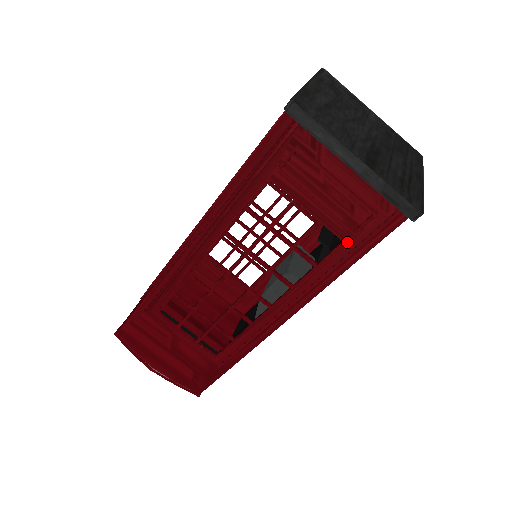
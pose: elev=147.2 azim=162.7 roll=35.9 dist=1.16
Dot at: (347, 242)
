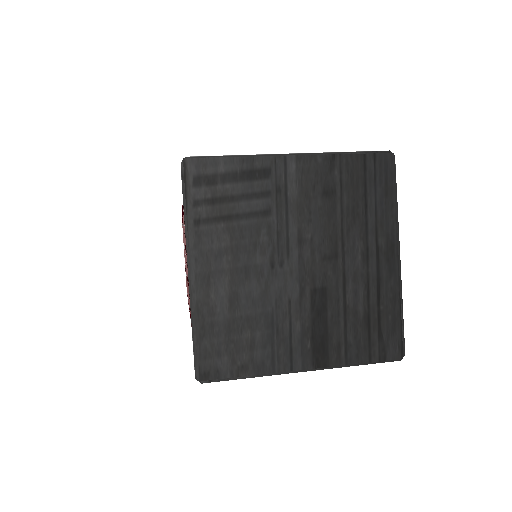
Dot at: occluded
